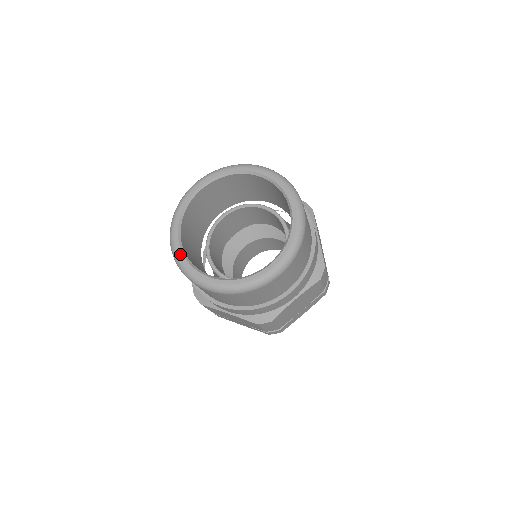
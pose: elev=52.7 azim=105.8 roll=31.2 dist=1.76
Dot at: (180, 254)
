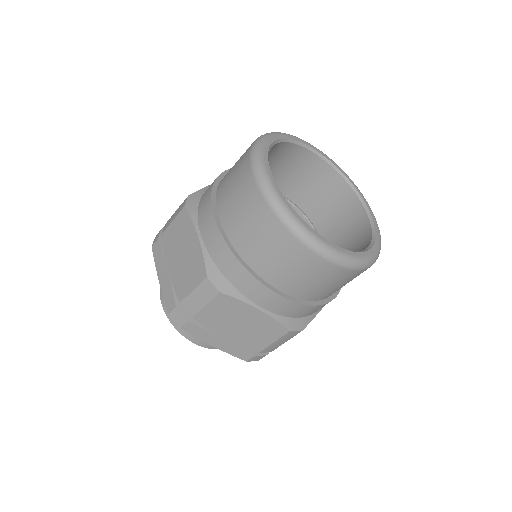
Dot at: (284, 199)
